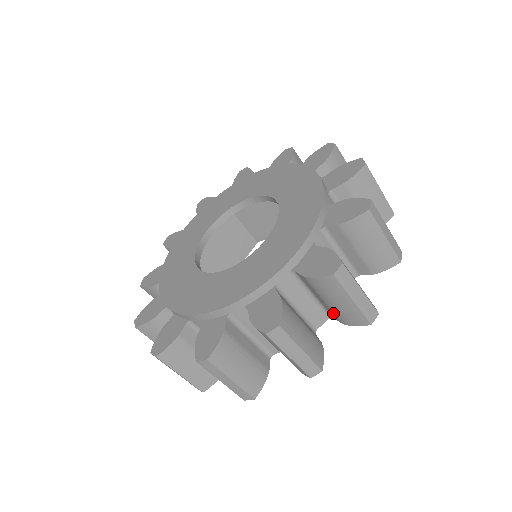
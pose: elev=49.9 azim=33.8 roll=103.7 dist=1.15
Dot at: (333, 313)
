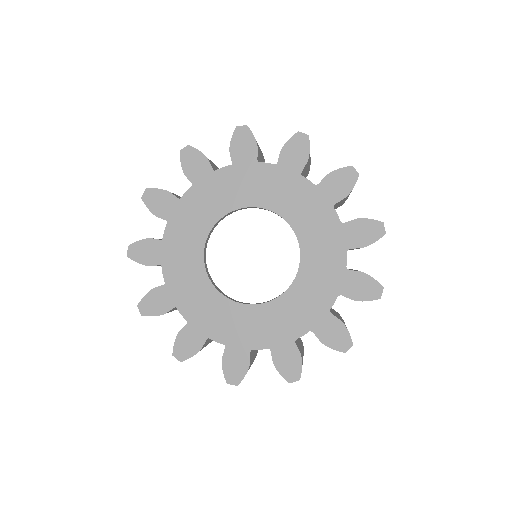
Dot at: occluded
